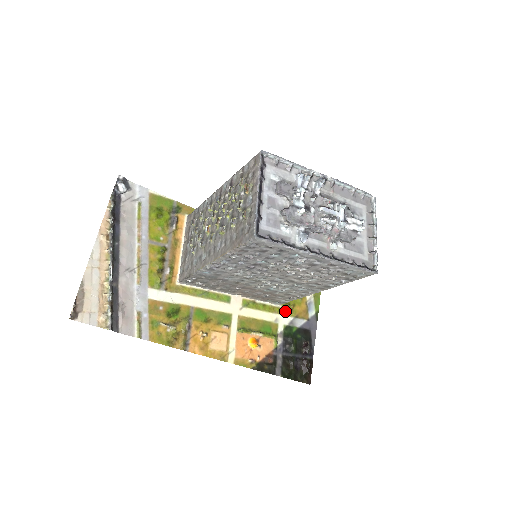
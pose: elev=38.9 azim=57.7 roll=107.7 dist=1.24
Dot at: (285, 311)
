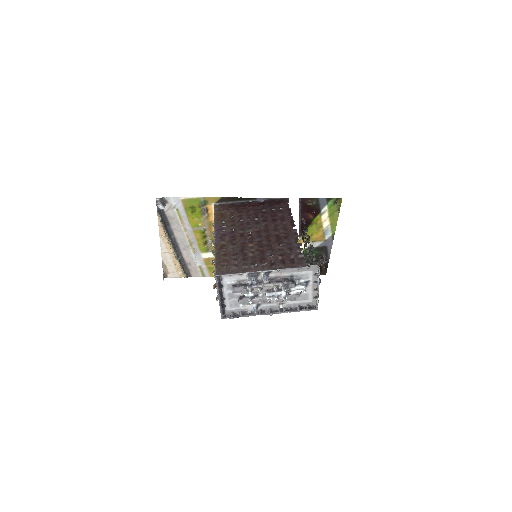
Dot at: occluded
